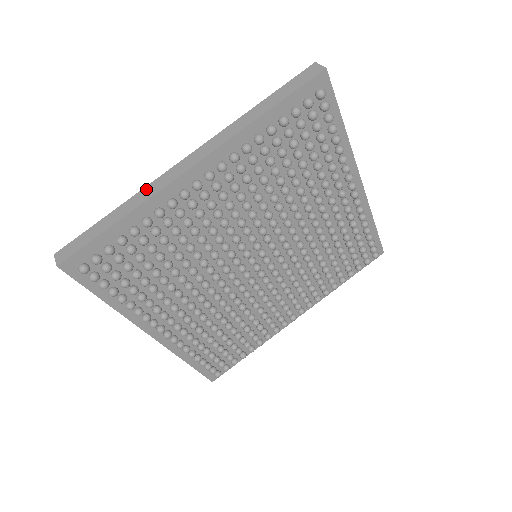
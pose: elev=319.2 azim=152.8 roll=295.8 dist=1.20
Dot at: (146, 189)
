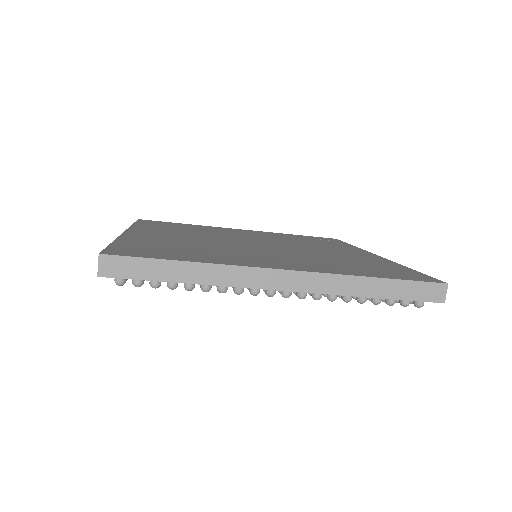
Dot at: (230, 270)
